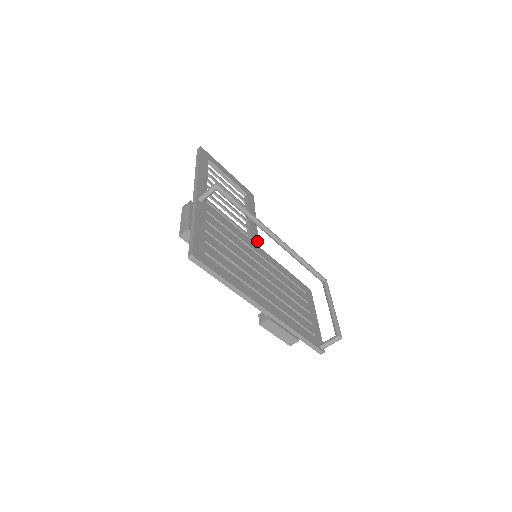
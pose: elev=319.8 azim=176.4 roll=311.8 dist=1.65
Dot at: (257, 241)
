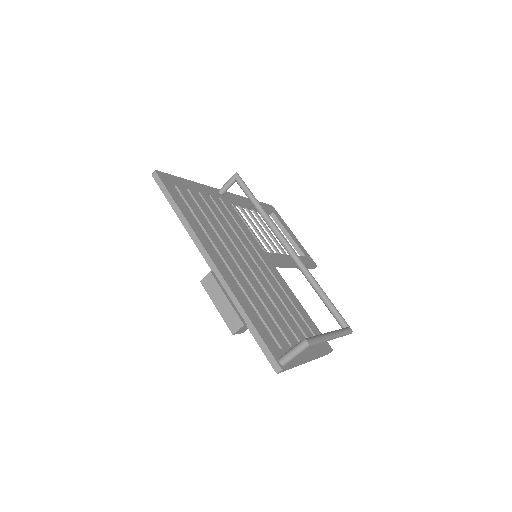
Dot at: (275, 261)
